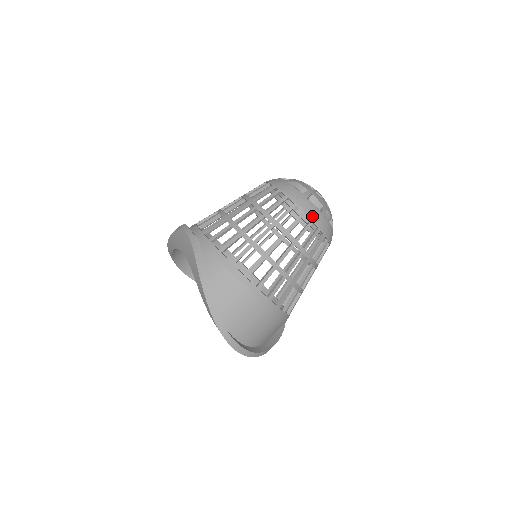
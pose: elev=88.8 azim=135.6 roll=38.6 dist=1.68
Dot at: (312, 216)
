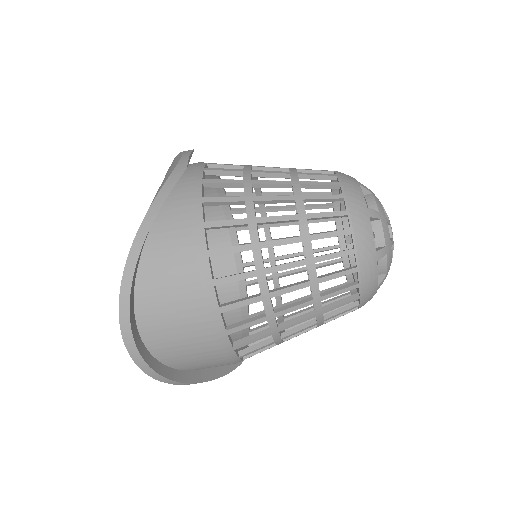
Dot at: (360, 244)
